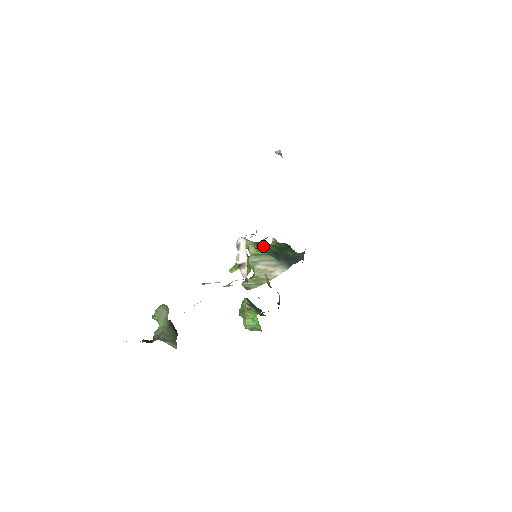
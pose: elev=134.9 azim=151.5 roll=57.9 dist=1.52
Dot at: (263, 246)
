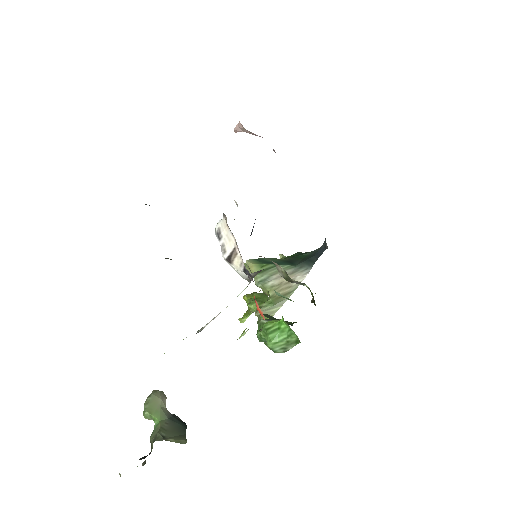
Dot at: (268, 260)
